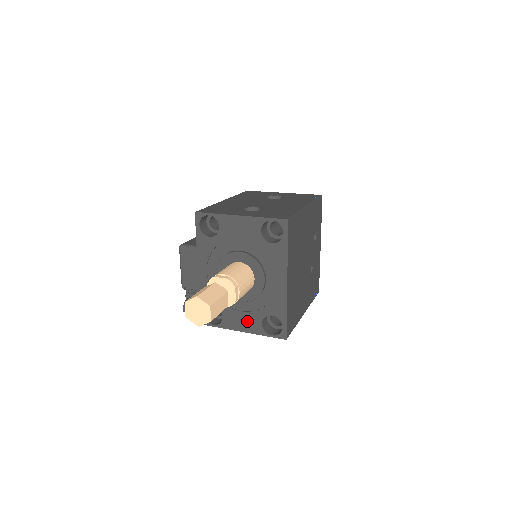
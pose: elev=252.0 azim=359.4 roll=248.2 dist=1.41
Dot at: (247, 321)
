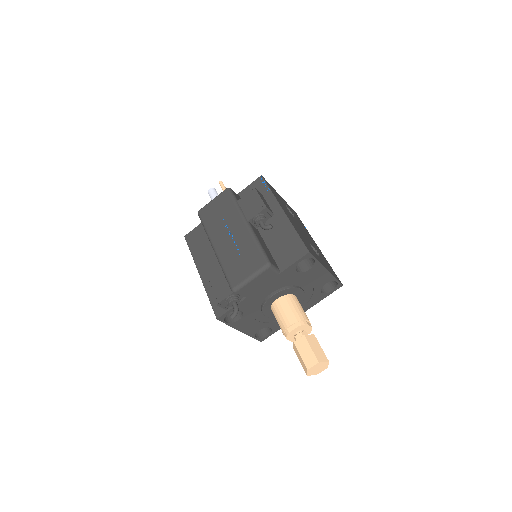
Dot at: (252, 327)
